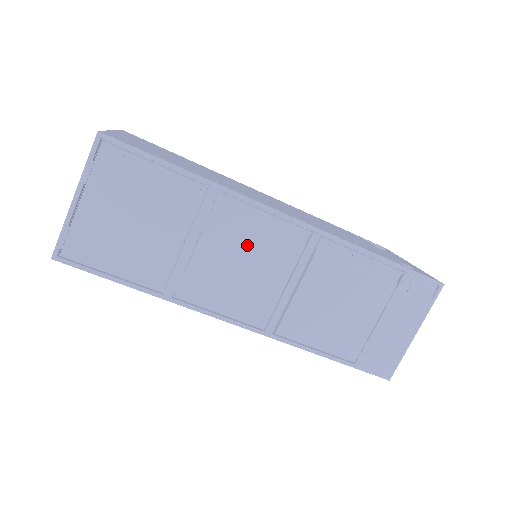
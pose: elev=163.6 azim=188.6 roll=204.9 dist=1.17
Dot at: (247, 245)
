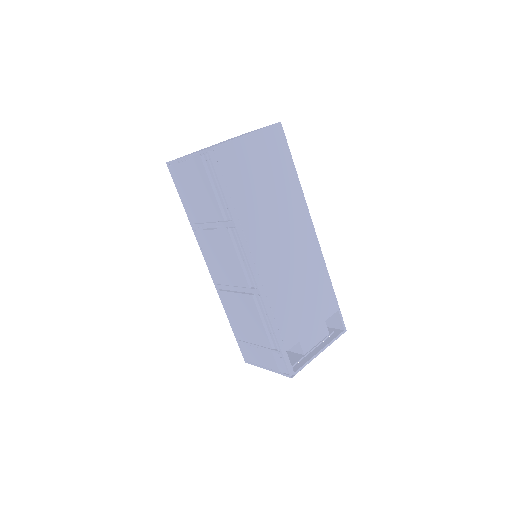
Dot at: (230, 256)
